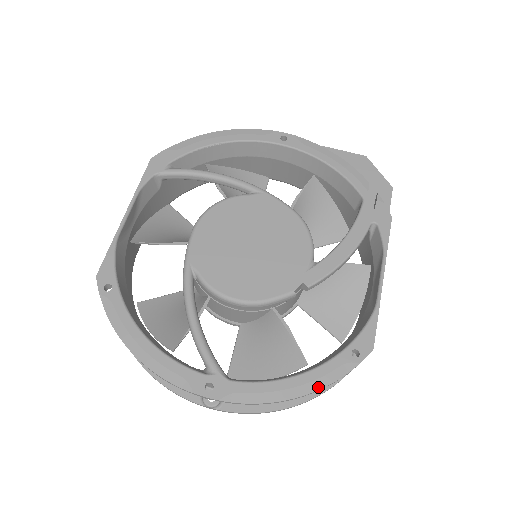
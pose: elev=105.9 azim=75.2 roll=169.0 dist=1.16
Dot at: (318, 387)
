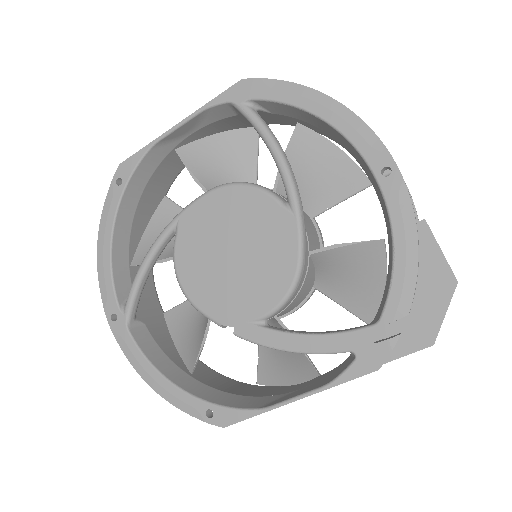
Dot at: (167, 398)
